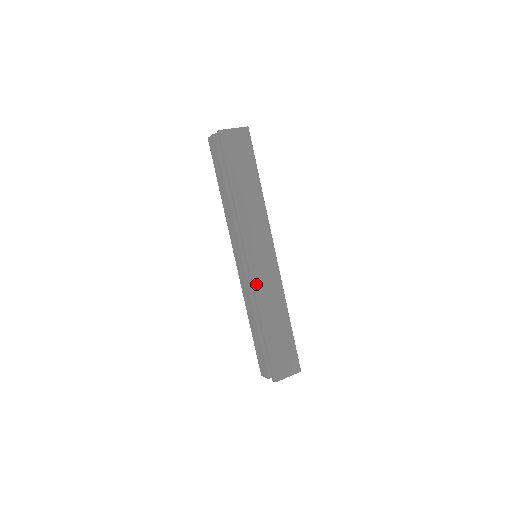
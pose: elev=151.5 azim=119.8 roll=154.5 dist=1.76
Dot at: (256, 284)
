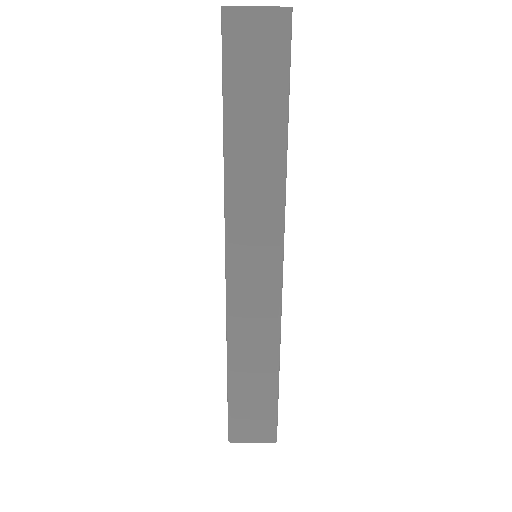
Dot at: (231, 306)
